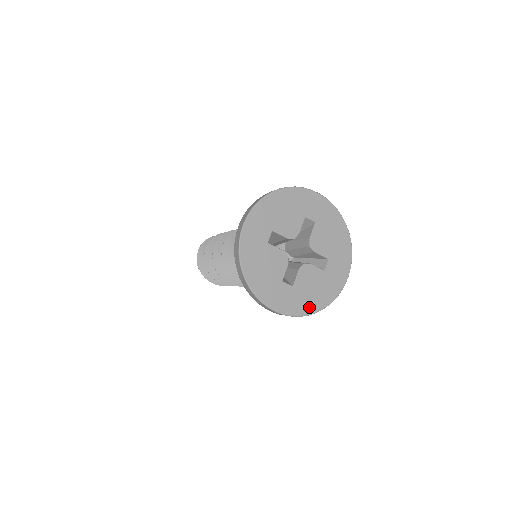
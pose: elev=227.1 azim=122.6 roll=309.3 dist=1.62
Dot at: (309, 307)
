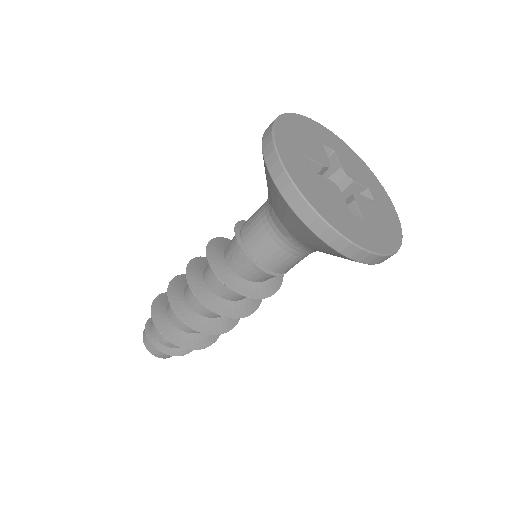
Dot at: (390, 242)
